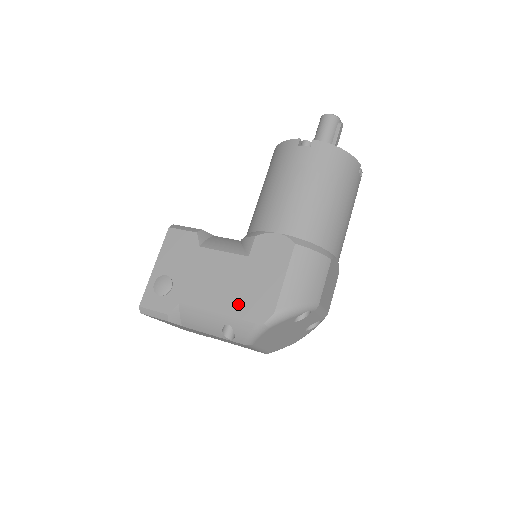
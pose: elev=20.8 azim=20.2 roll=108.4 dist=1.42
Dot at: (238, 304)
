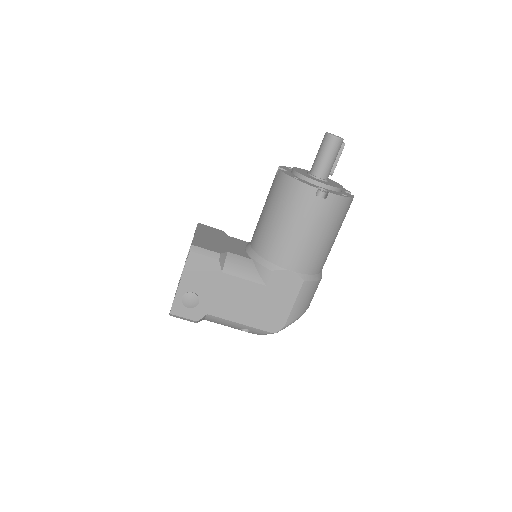
Dot at: (257, 319)
